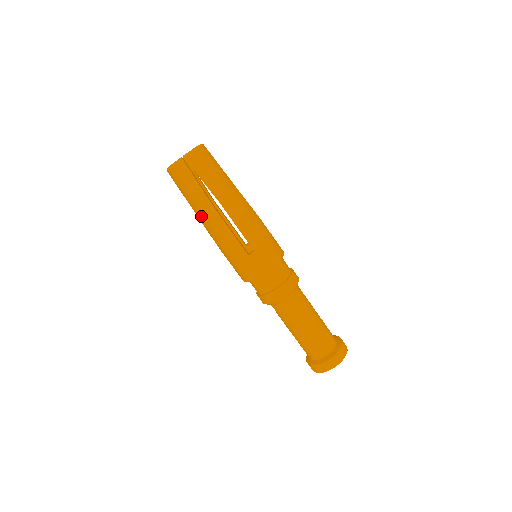
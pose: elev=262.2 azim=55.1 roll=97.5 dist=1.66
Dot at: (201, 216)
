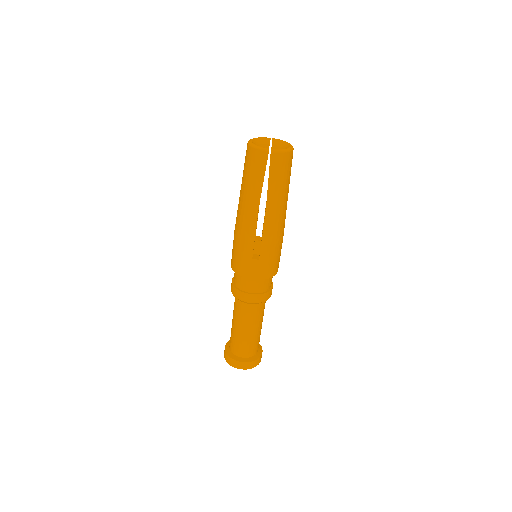
Dot at: (243, 201)
